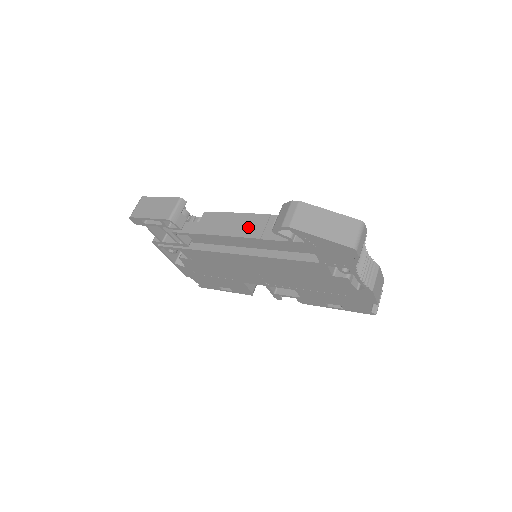
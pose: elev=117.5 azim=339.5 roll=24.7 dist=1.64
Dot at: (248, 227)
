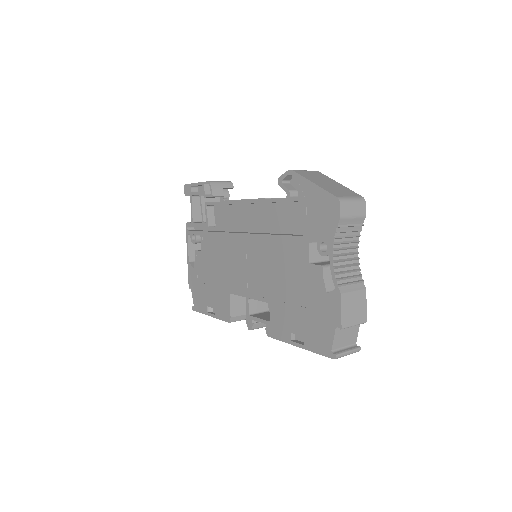
Dot at: occluded
